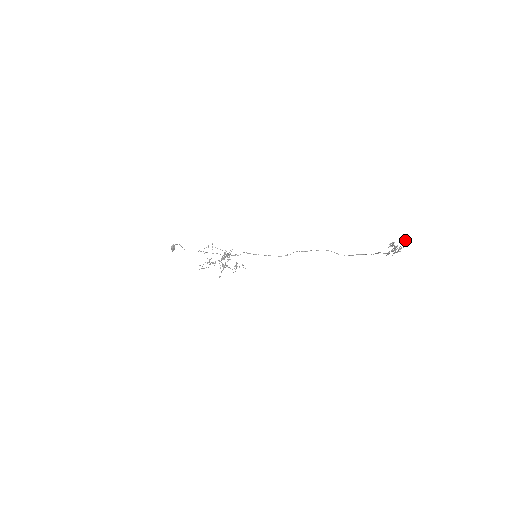
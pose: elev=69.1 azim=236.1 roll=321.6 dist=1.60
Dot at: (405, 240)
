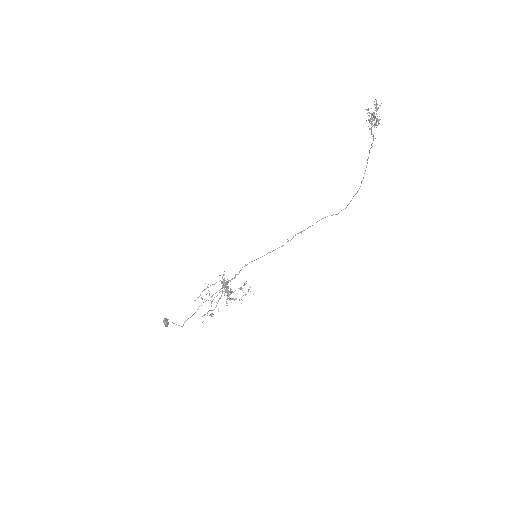
Dot at: (376, 101)
